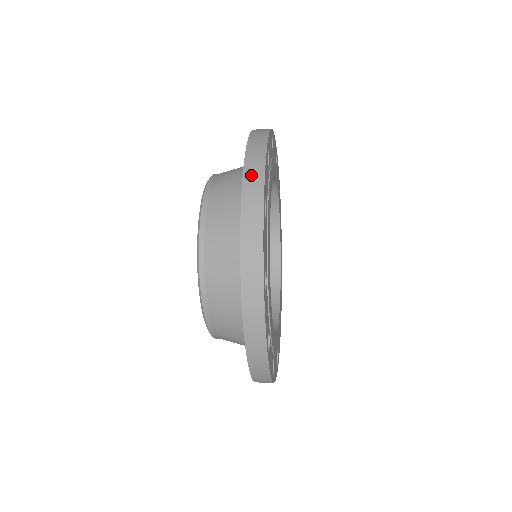
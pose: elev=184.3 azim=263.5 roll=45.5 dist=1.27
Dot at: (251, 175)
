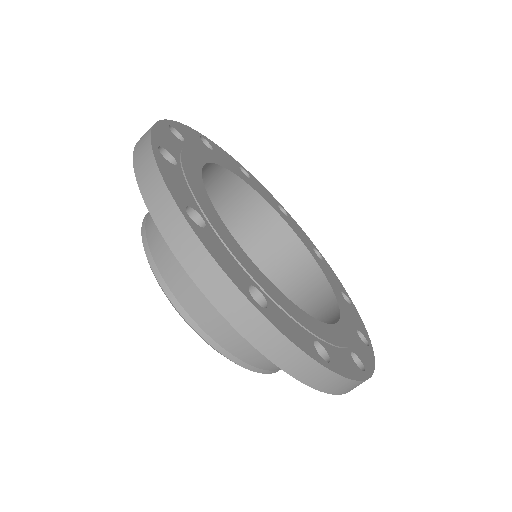
Dot at: occluded
